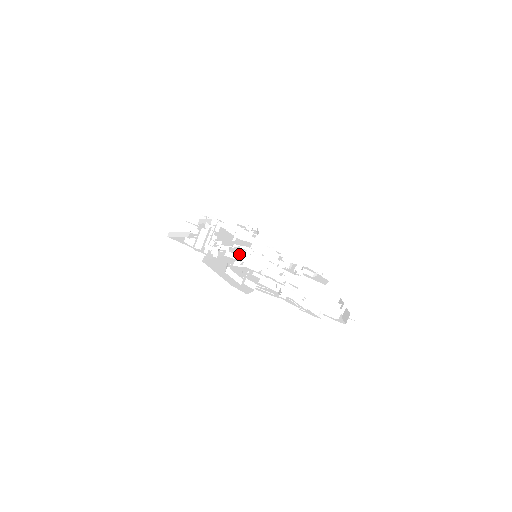
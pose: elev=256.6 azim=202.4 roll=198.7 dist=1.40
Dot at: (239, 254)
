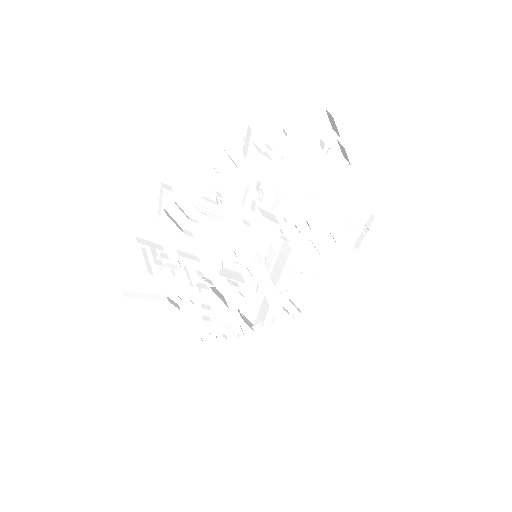
Dot at: (247, 281)
